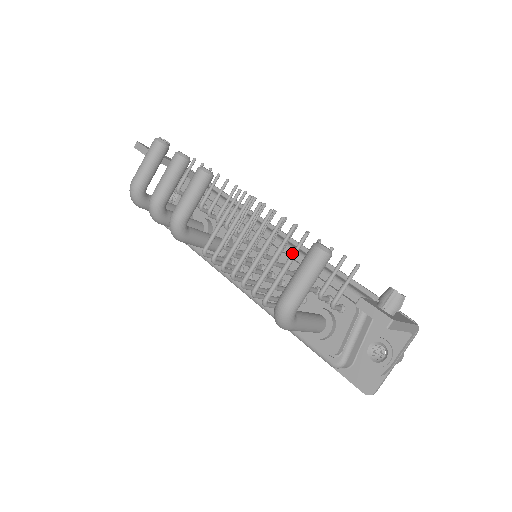
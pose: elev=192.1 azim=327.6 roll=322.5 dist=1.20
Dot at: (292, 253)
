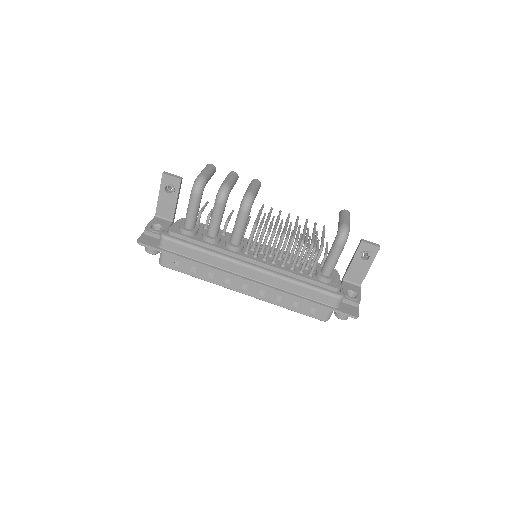
Dot at: (315, 228)
